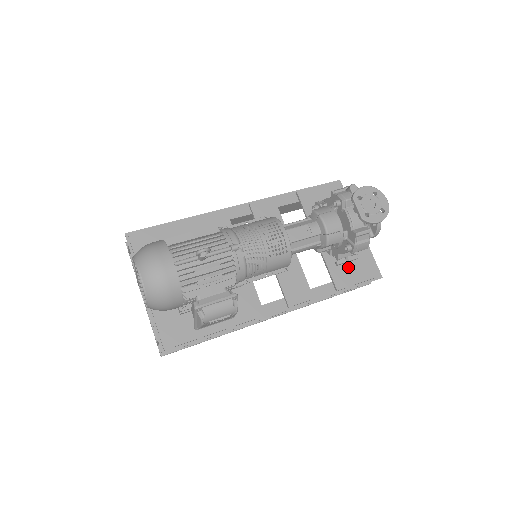
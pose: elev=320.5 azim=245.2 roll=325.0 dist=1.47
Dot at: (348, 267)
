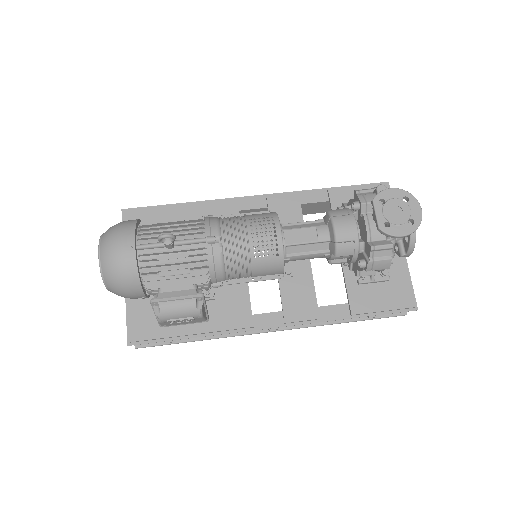
Dot at: (373, 289)
